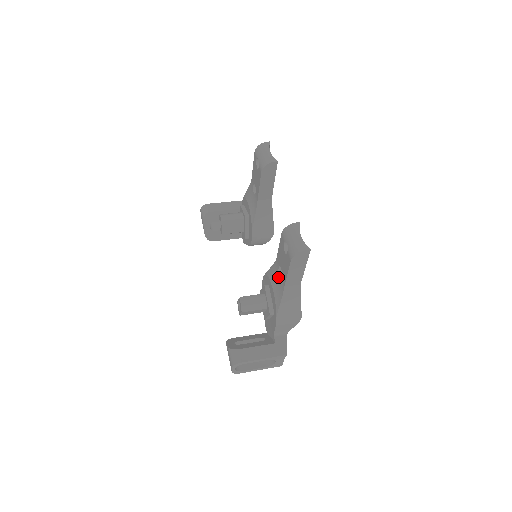
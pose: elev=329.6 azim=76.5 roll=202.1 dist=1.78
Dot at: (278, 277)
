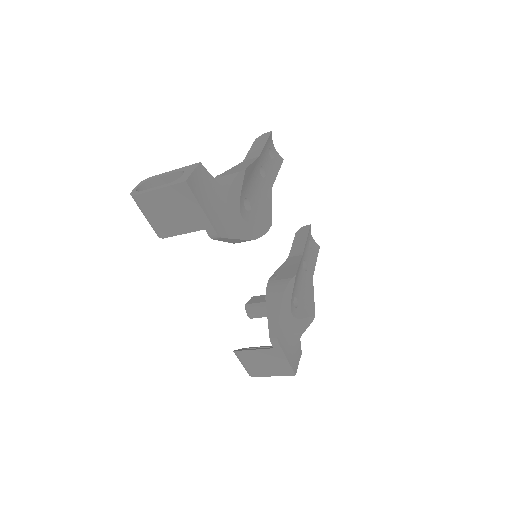
Dot at: occluded
